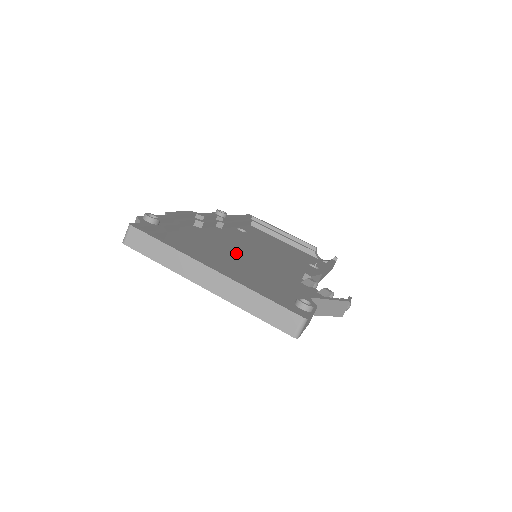
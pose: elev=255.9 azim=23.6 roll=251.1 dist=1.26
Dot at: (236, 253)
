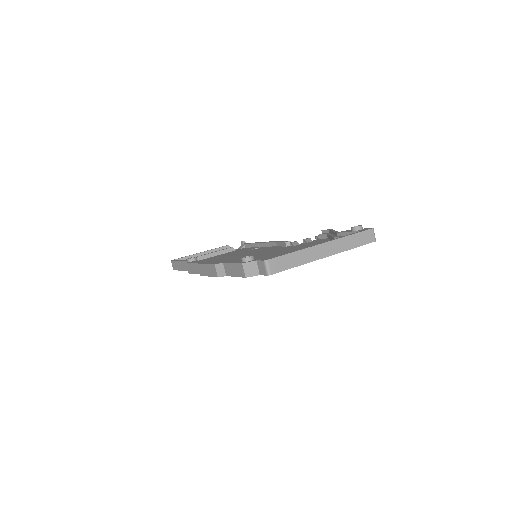
Dot at: (258, 258)
